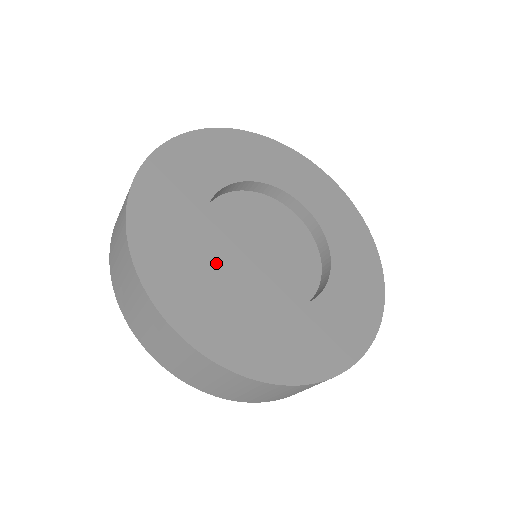
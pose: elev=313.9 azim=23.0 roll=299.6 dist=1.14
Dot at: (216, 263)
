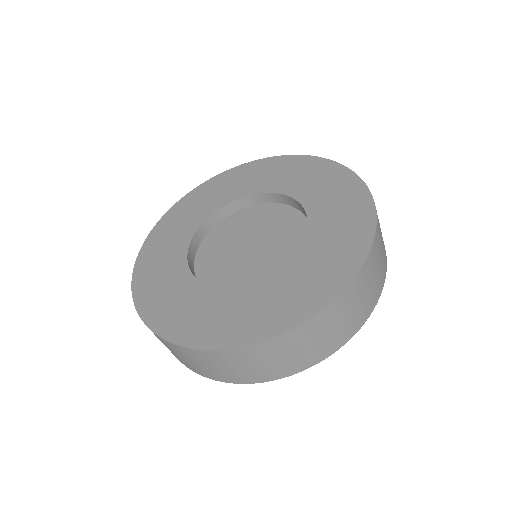
Dot at: (204, 270)
